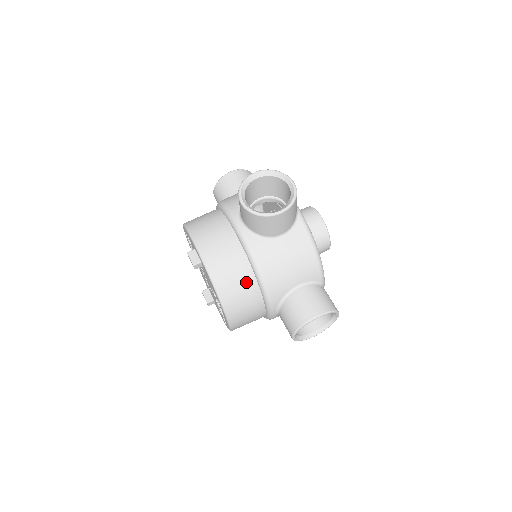
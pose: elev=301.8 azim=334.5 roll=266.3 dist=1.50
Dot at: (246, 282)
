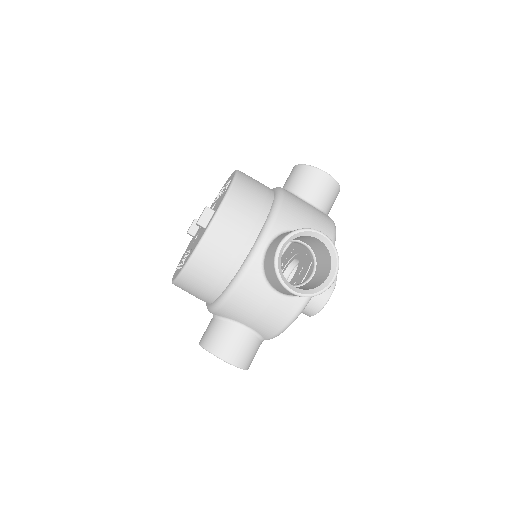
Dot at: (215, 284)
